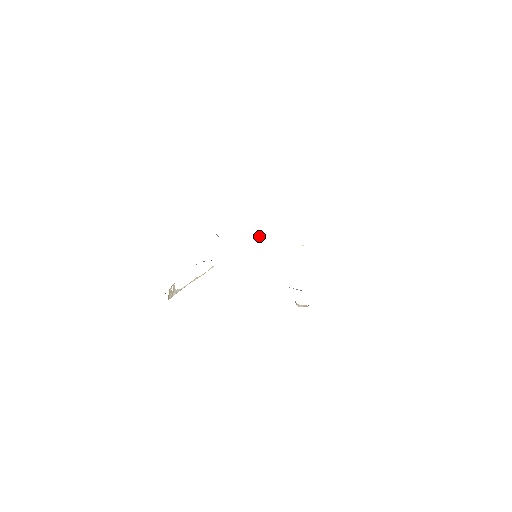
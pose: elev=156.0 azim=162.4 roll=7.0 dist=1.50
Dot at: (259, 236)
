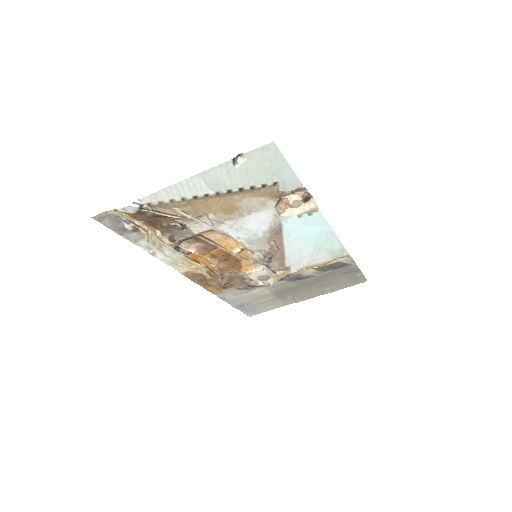
Dot at: (267, 282)
